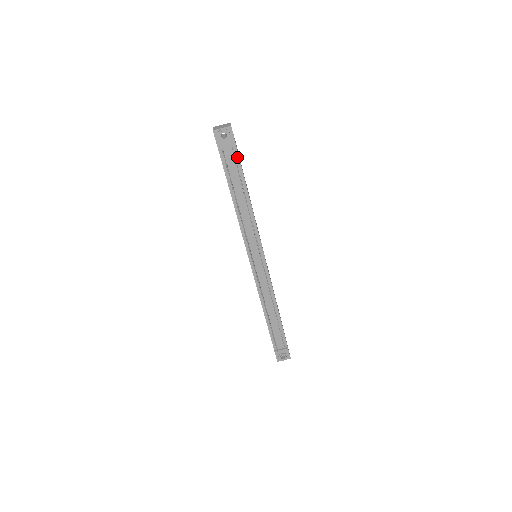
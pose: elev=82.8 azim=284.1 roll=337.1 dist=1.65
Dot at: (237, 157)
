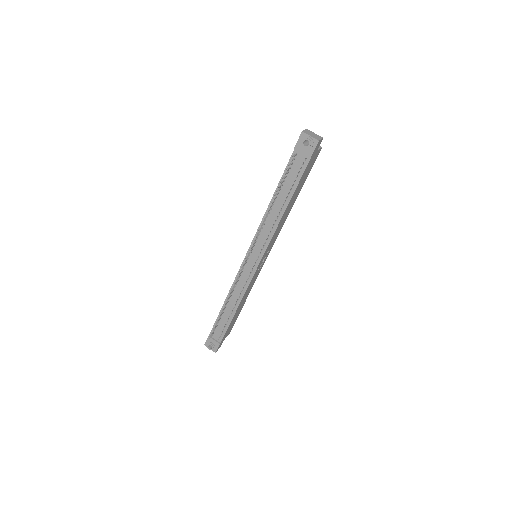
Dot at: (303, 169)
